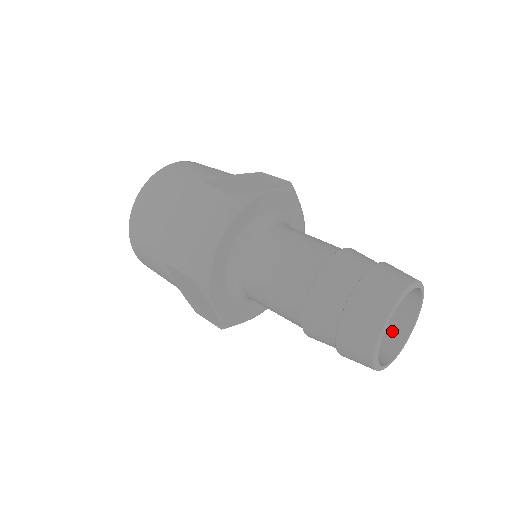
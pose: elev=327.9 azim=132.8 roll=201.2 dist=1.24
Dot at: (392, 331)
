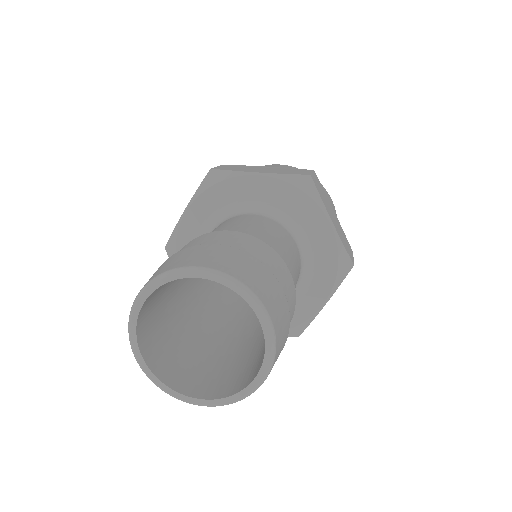
Dot at: (194, 380)
